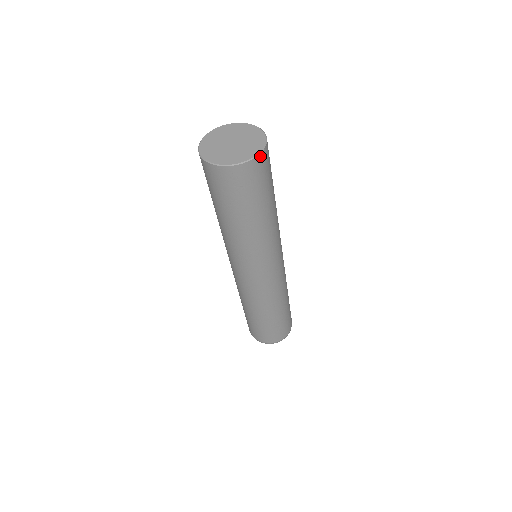
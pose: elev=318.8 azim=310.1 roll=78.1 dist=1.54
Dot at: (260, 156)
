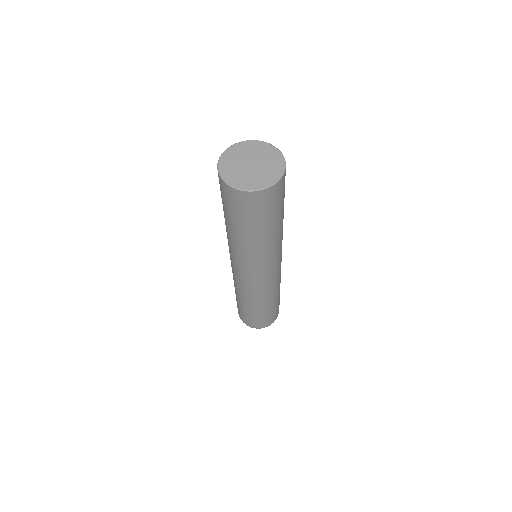
Dot at: (285, 164)
